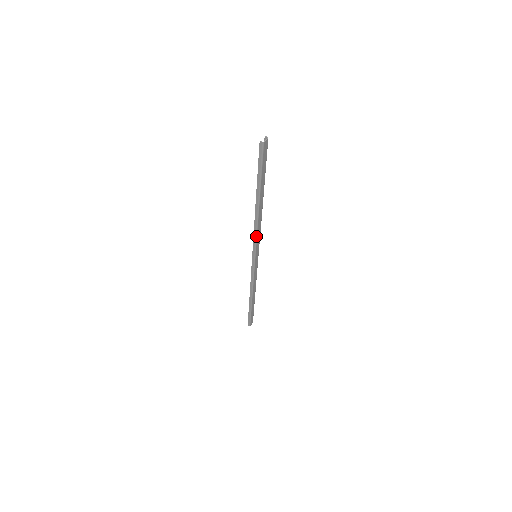
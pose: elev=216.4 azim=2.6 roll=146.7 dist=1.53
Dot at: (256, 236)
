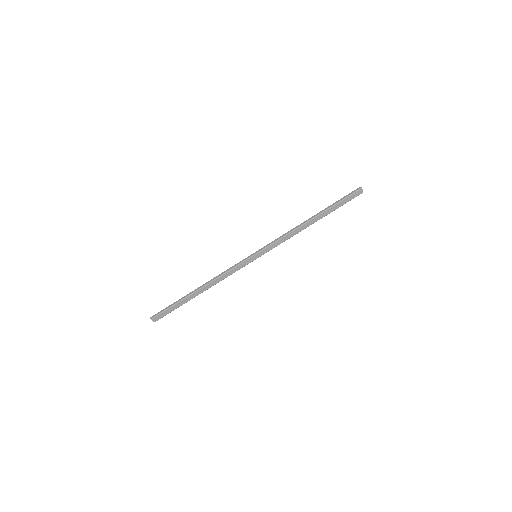
Dot at: (281, 238)
